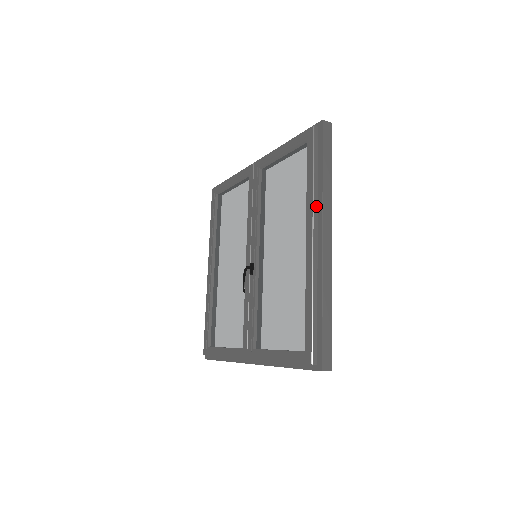
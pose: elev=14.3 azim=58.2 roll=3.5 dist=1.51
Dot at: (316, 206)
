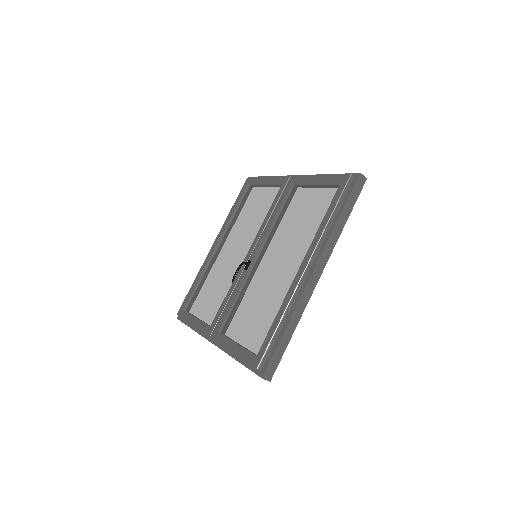
Dot at: (321, 243)
